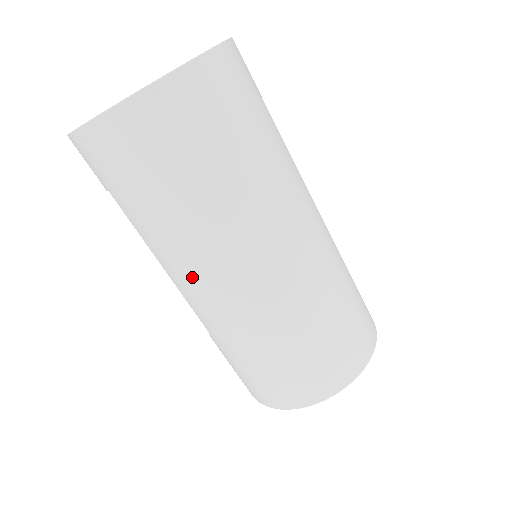
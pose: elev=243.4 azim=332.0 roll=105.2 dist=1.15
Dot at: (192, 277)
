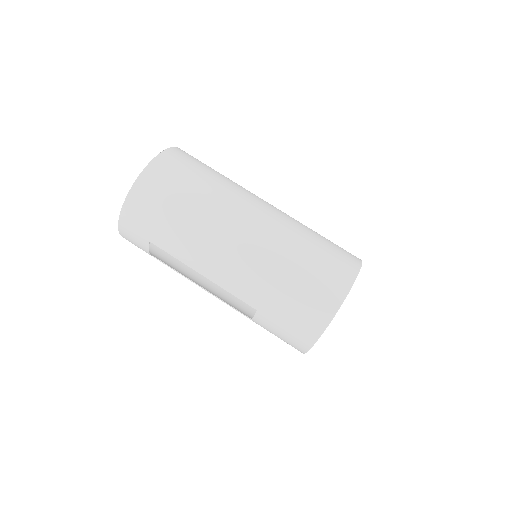
Dot at: (214, 256)
